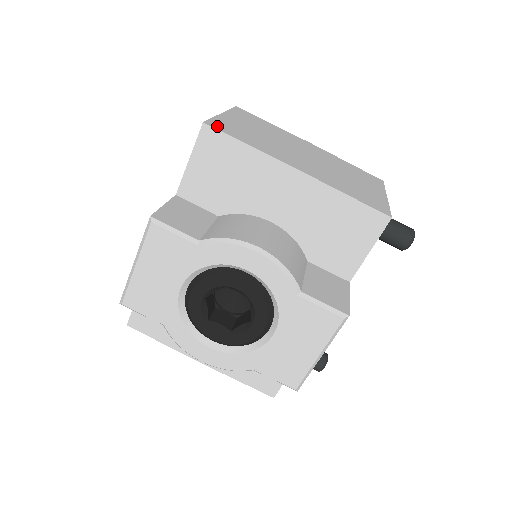
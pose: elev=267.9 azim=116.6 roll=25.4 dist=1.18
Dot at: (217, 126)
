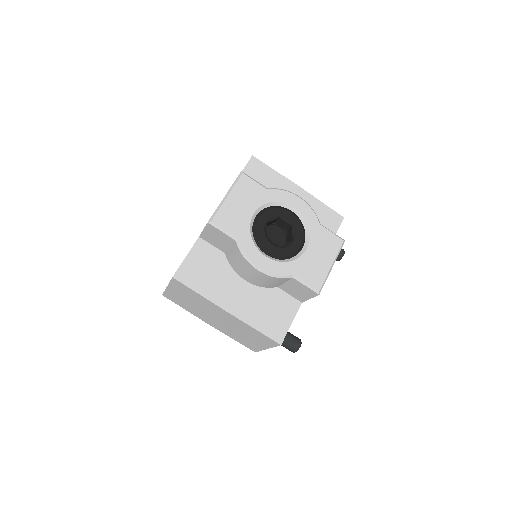
Dot at: occluded
